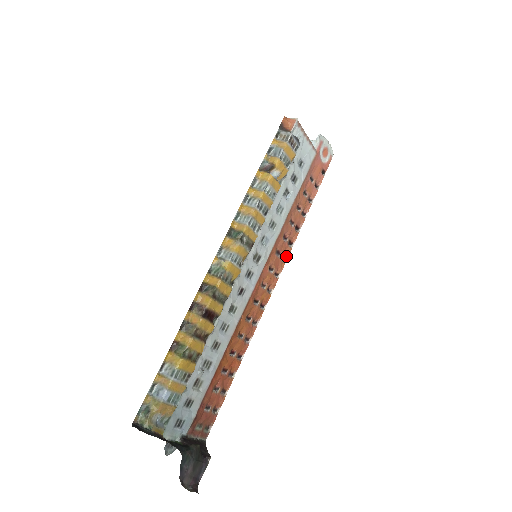
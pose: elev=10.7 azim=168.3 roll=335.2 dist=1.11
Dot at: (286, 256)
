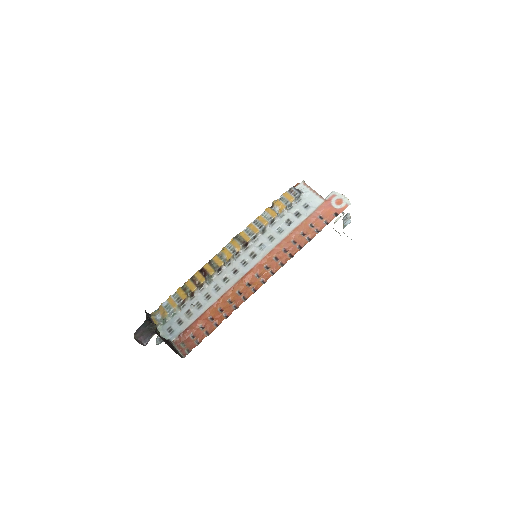
Dot at: (285, 263)
